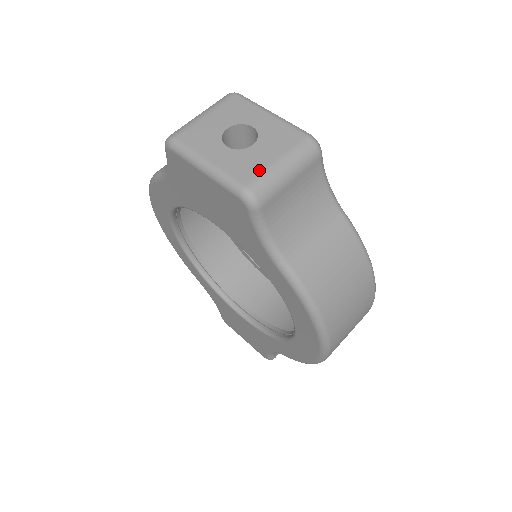
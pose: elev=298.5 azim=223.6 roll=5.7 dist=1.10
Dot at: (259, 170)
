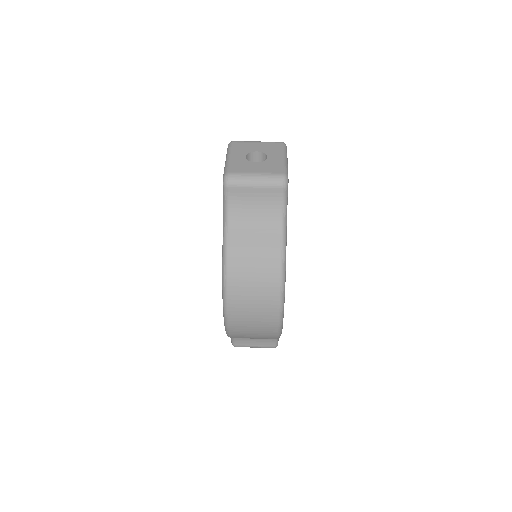
Dot at: (243, 171)
